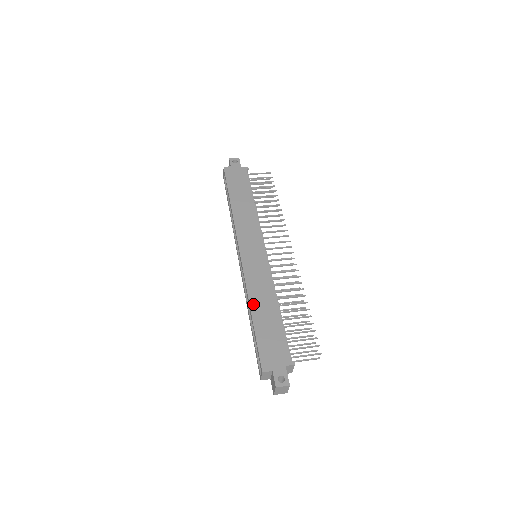
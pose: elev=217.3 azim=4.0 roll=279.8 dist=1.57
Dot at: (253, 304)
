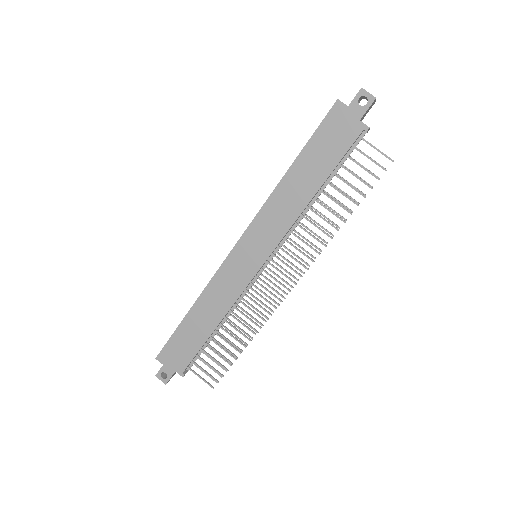
Dot at: (197, 305)
